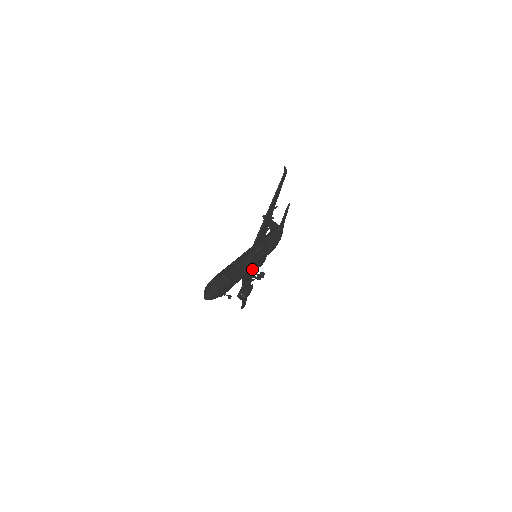
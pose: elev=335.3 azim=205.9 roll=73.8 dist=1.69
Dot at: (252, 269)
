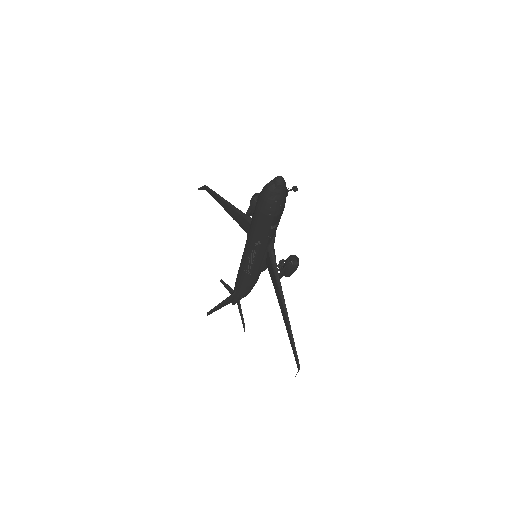
Dot at: occluded
